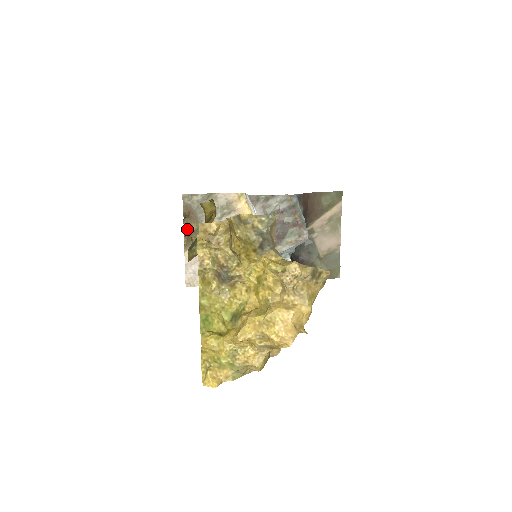
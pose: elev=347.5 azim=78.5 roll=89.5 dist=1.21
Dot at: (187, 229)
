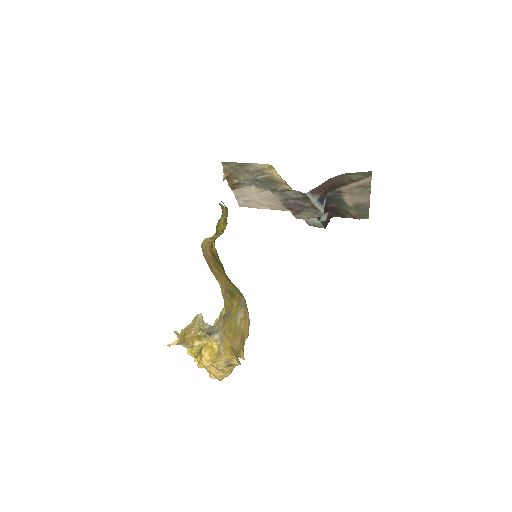
Dot at: (230, 182)
